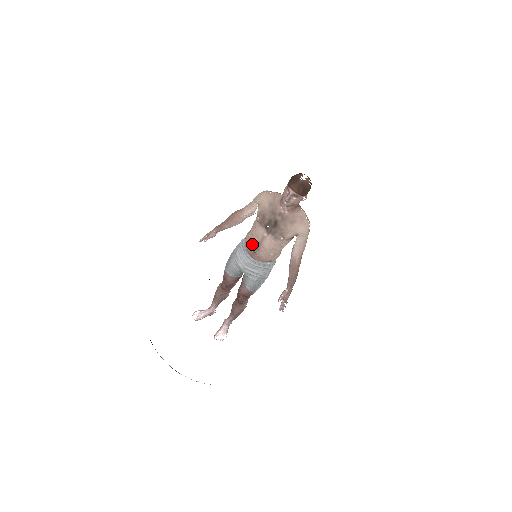
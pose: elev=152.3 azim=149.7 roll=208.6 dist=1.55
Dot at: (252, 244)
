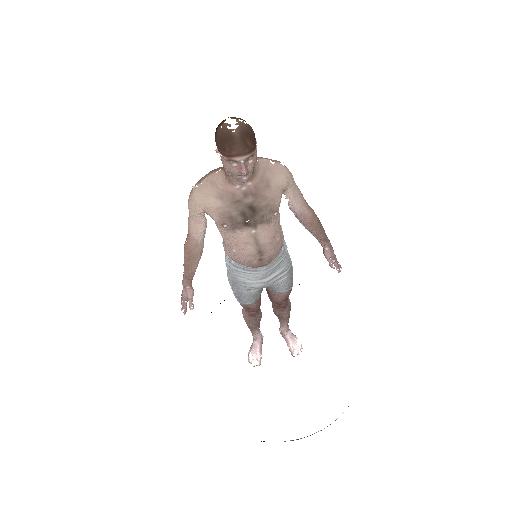
Dot at: (250, 256)
